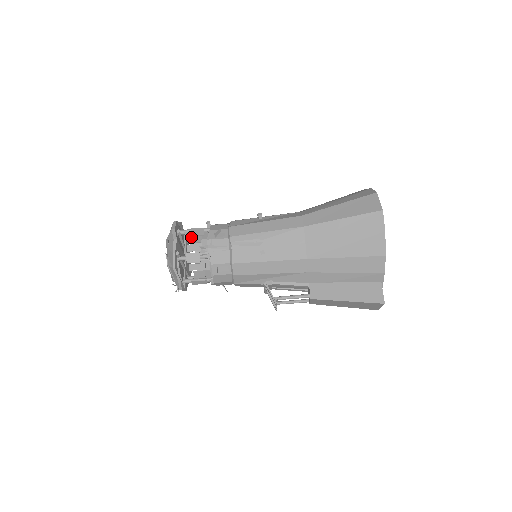
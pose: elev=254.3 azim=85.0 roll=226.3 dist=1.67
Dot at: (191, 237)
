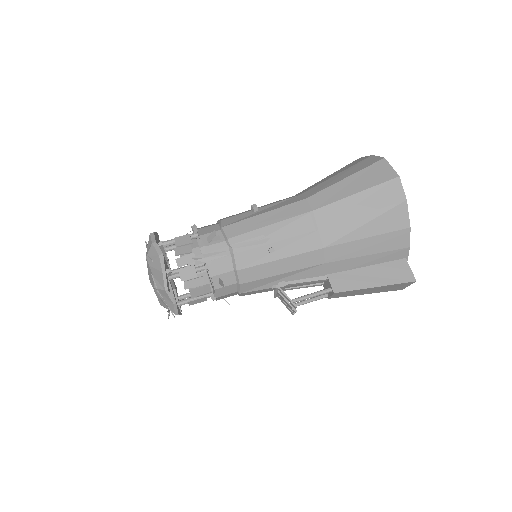
Dot at: (178, 248)
